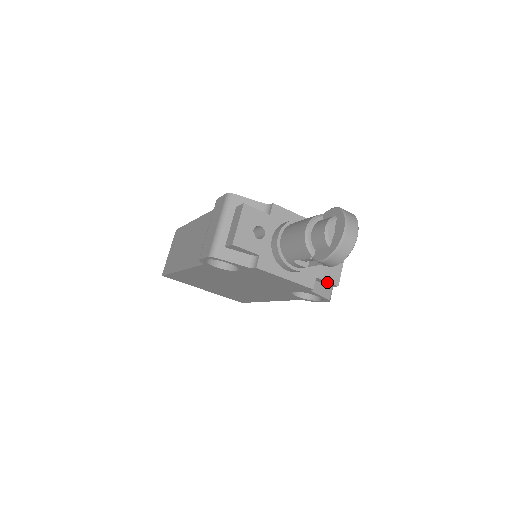
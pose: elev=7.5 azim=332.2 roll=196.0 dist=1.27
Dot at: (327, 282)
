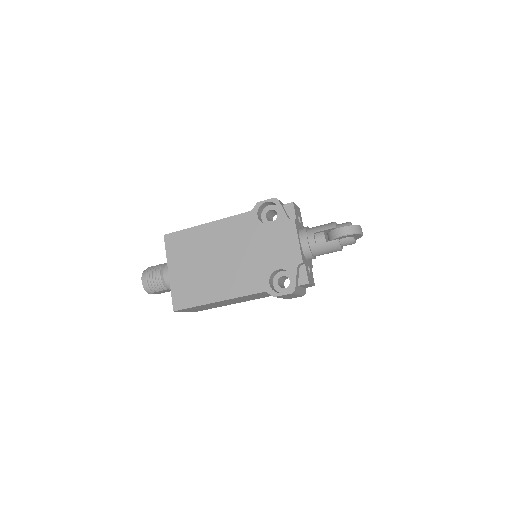
Dot at: (306, 274)
